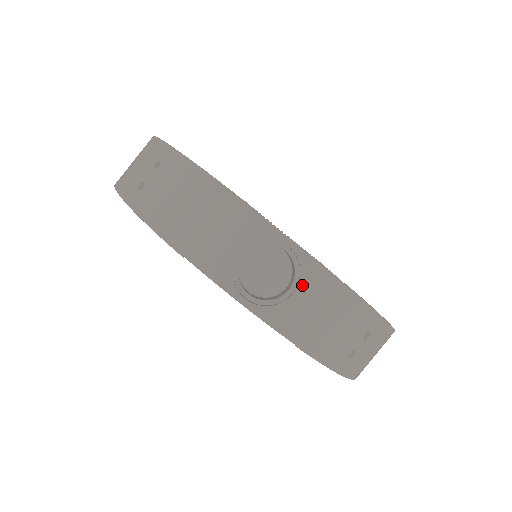
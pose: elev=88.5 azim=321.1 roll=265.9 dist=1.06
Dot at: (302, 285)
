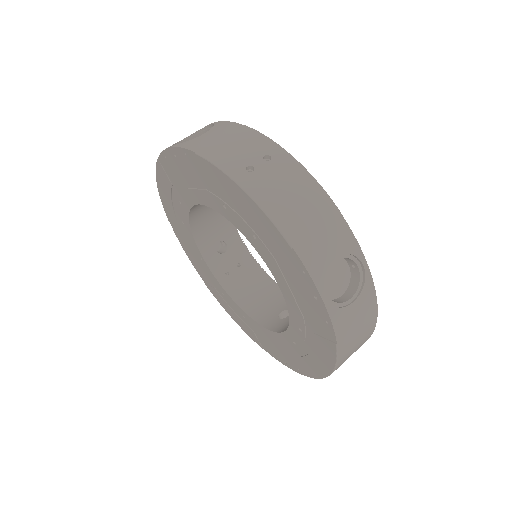
Dot at: (211, 130)
